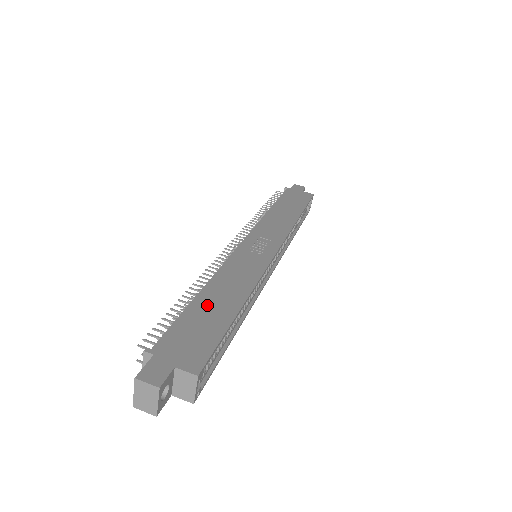
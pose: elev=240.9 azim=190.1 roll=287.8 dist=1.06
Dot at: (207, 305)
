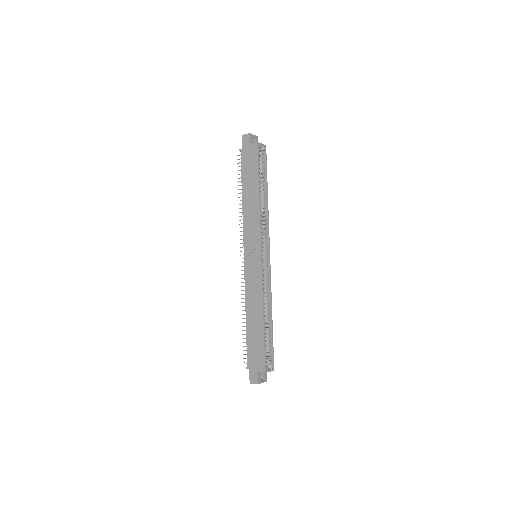
Dot at: (252, 328)
